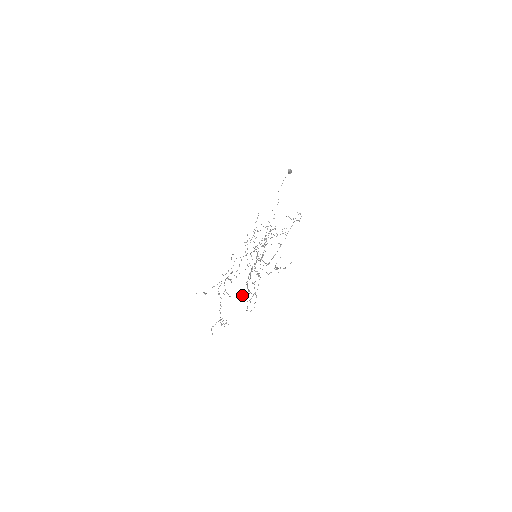
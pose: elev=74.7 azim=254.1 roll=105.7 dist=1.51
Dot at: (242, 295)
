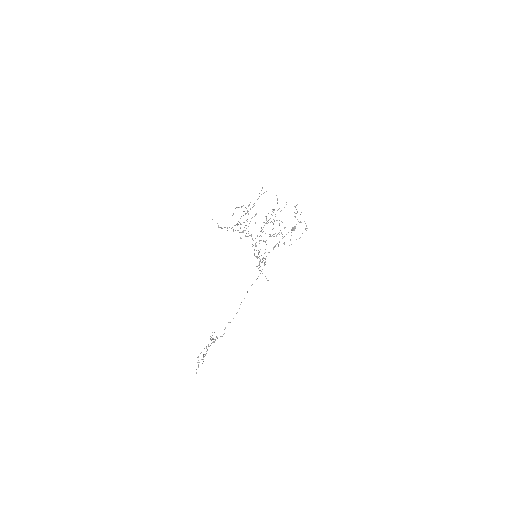
Dot at: (276, 195)
